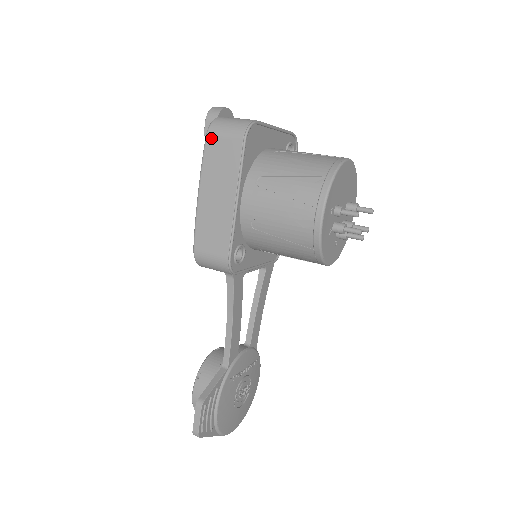
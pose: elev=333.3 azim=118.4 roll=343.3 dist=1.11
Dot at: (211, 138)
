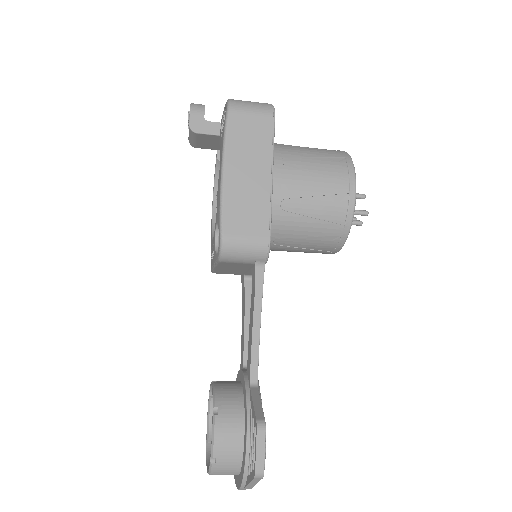
Dot at: (235, 114)
